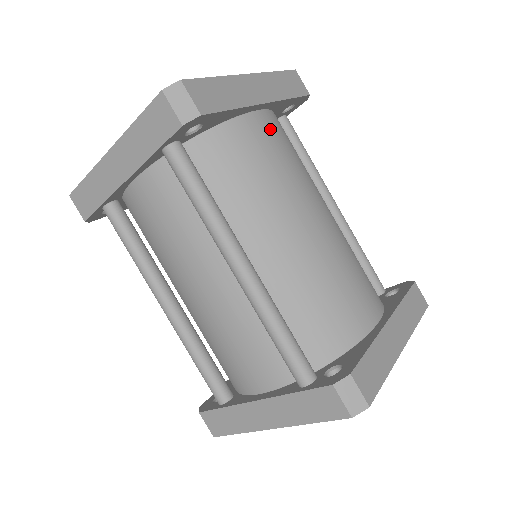
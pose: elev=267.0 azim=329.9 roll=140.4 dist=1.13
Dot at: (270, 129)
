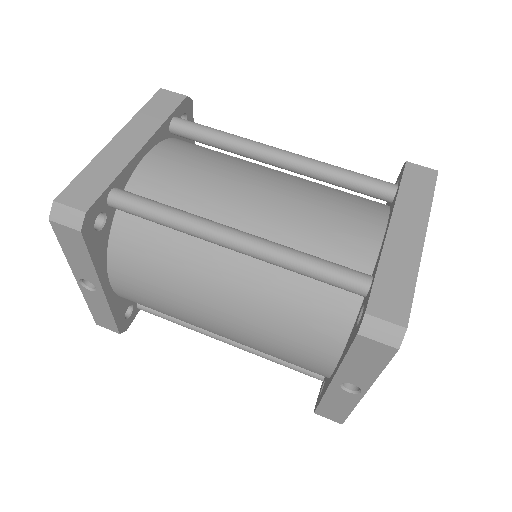
Dot at: occluded
